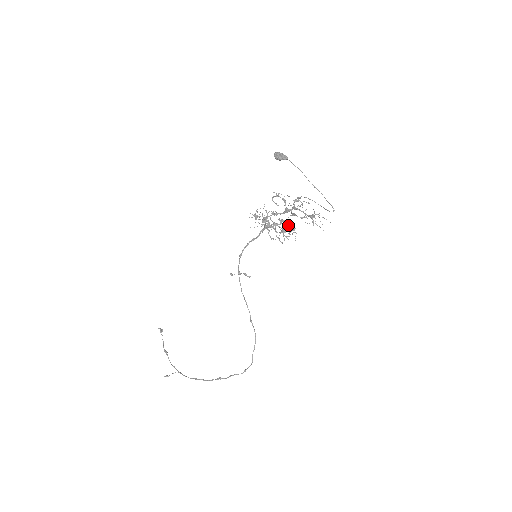
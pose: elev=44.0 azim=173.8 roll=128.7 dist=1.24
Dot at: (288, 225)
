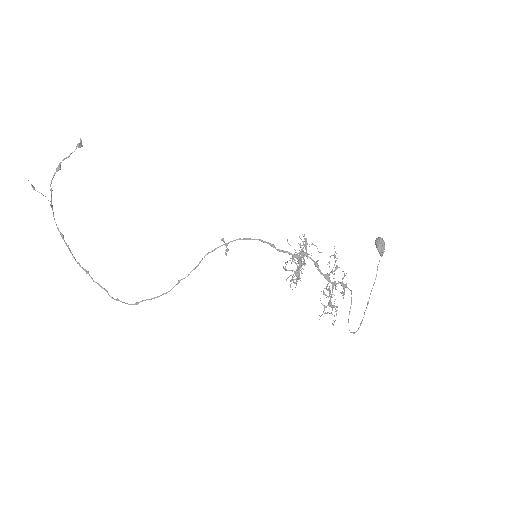
Dot at: (298, 267)
